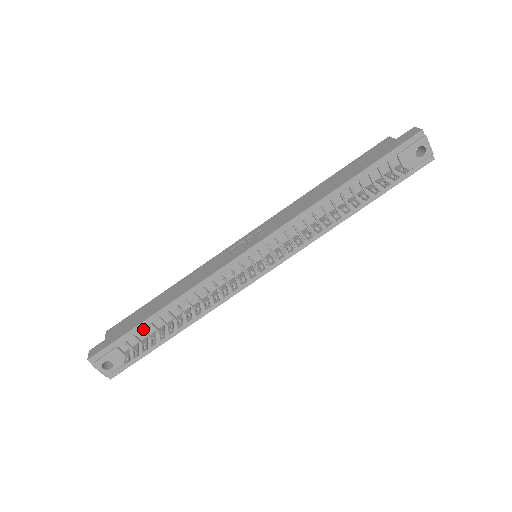
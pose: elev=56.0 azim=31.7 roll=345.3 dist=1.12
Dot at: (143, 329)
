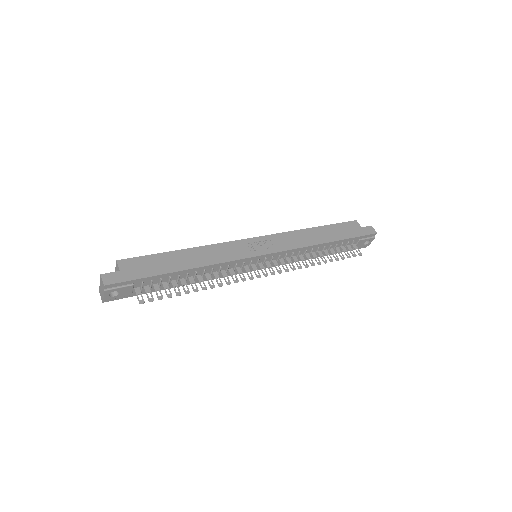
Dot at: (162, 278)
